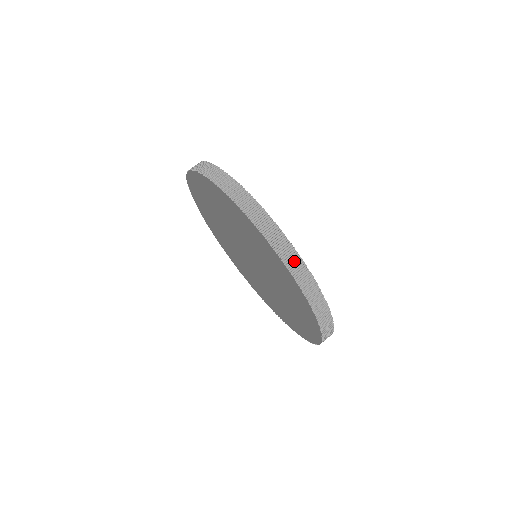
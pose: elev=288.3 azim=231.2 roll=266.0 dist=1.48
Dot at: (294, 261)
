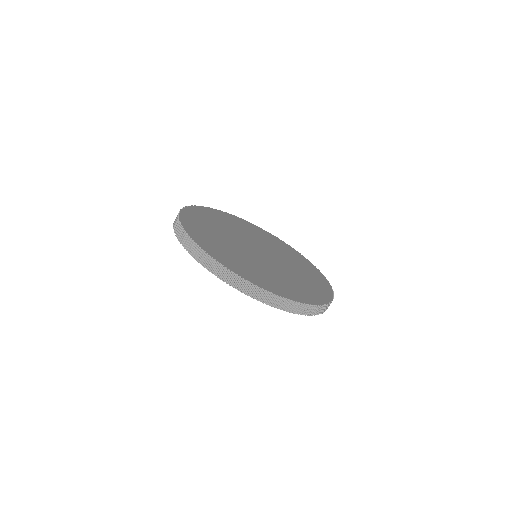
Dot at: (318, 309)
